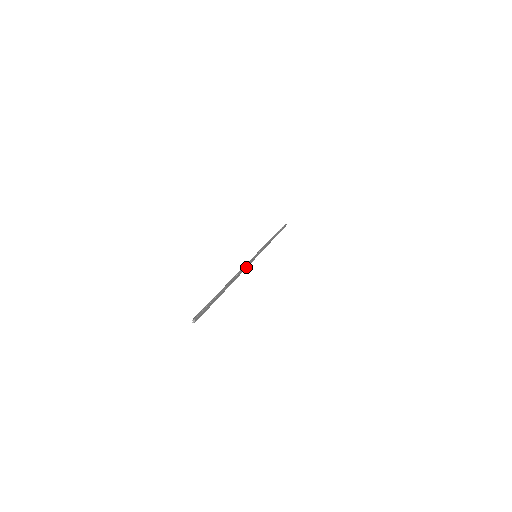
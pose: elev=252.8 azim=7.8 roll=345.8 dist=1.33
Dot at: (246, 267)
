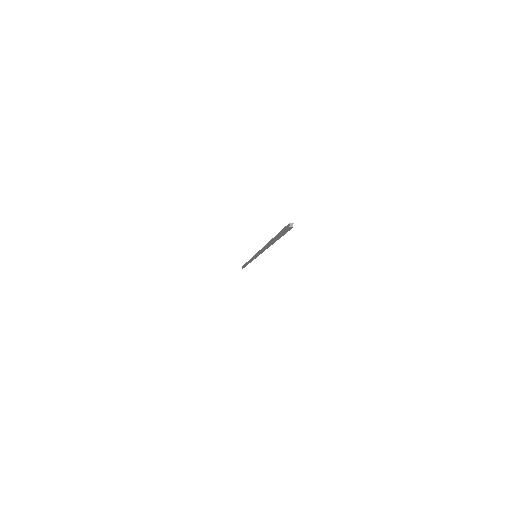
Dot at: (261, 252)
